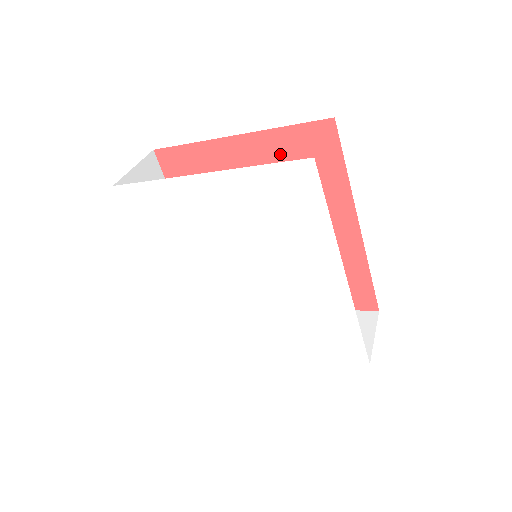
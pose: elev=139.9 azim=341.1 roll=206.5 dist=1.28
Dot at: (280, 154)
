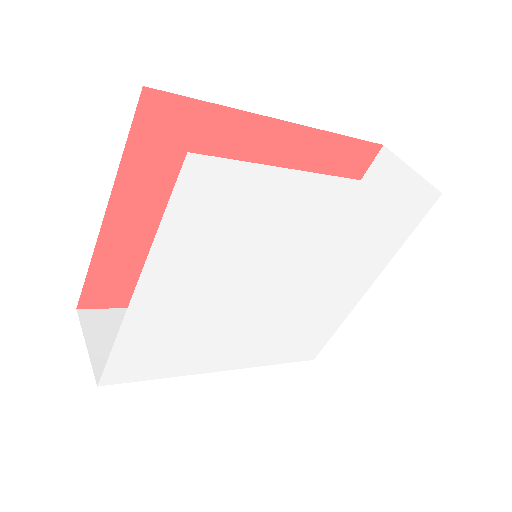
Dot at: (154, 174)
